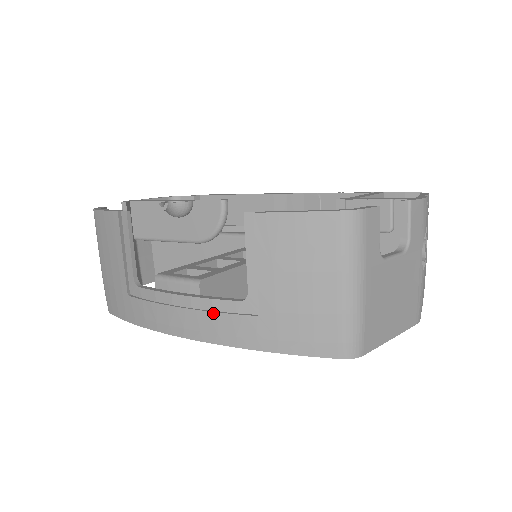
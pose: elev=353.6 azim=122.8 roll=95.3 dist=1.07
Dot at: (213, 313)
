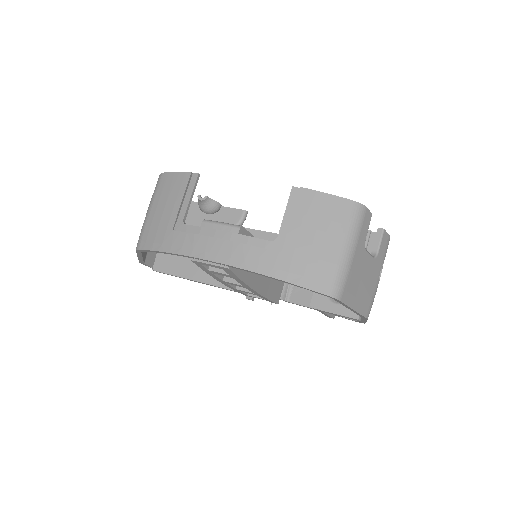
Dot at: (247, 245)
